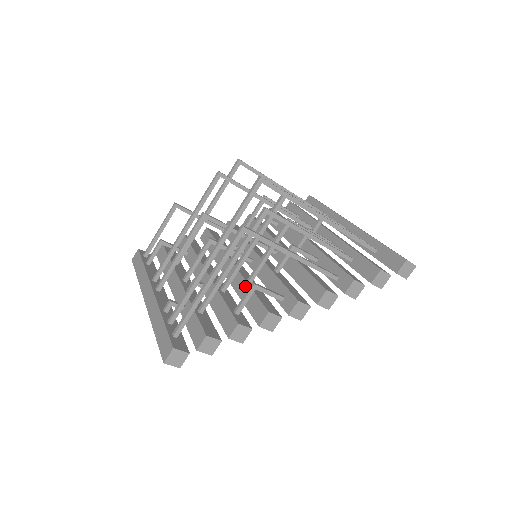
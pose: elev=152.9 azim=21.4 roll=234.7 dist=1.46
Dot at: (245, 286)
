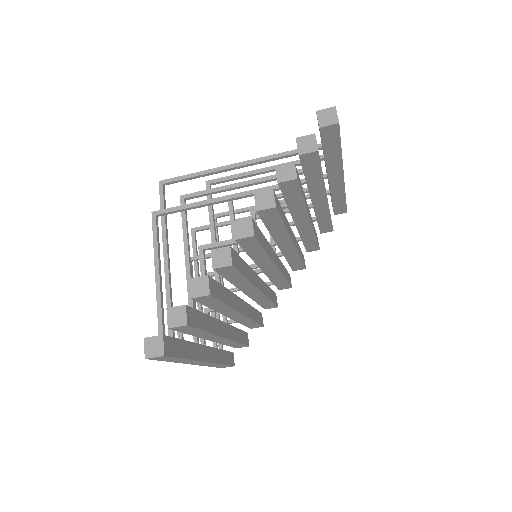
Dot at: occluded
